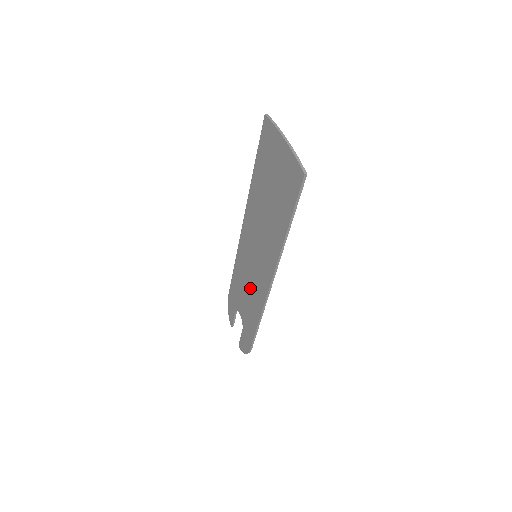
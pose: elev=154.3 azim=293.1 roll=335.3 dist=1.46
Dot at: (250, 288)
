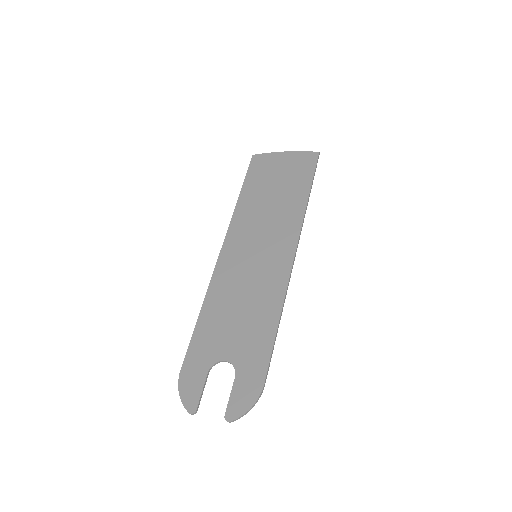
Dot at: (250, 296)
